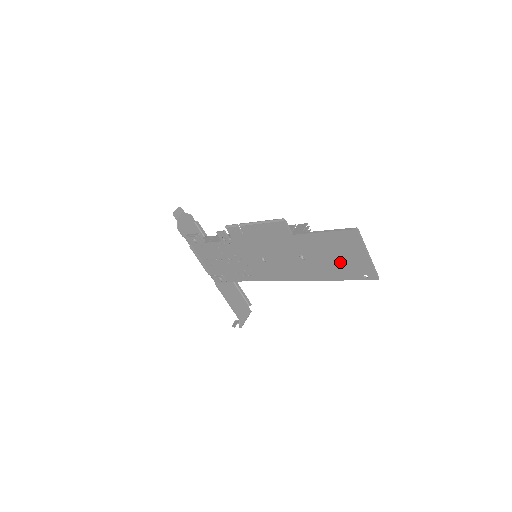
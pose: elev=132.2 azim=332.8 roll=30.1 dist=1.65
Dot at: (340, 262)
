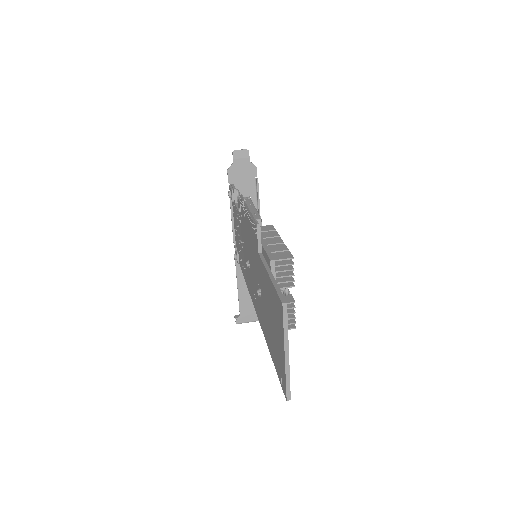
Dot at: (273, 334)
